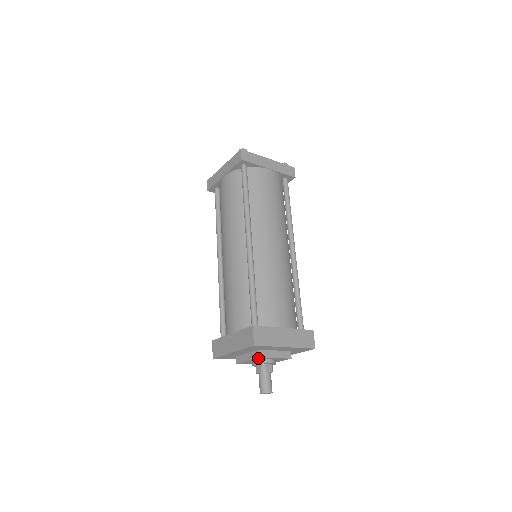
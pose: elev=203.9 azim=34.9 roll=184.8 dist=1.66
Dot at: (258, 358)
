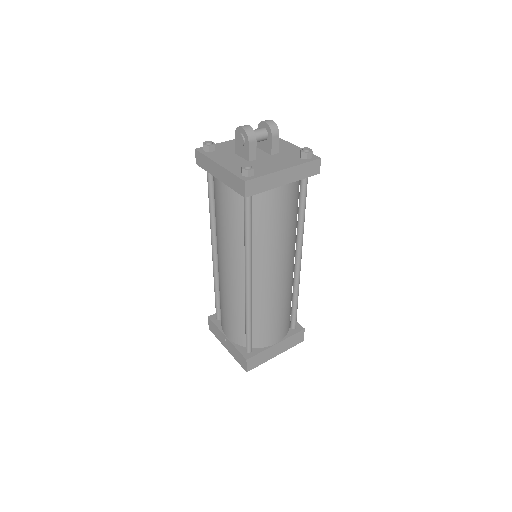
Dot at: occluded
